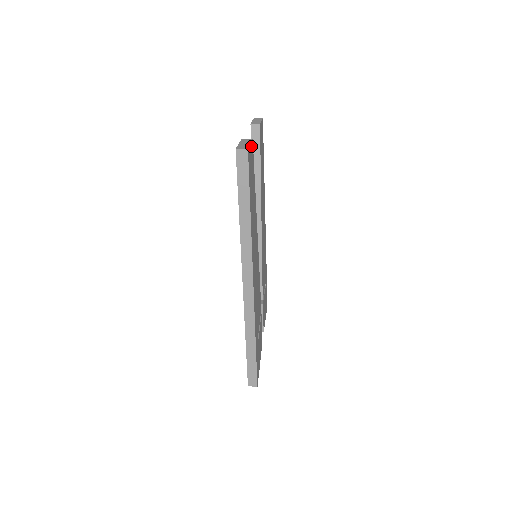
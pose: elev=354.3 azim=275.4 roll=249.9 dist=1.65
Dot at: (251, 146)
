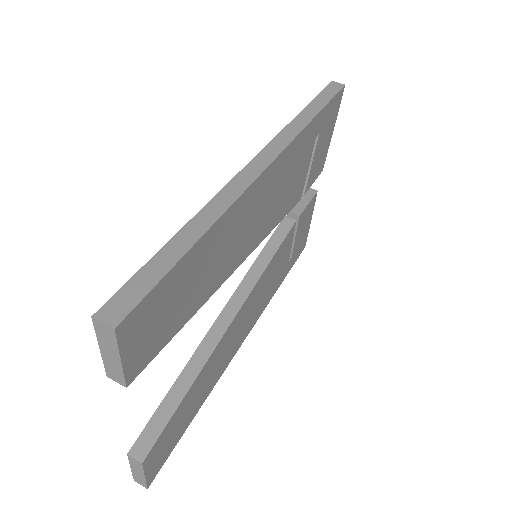
Dot at: (147, 466)
